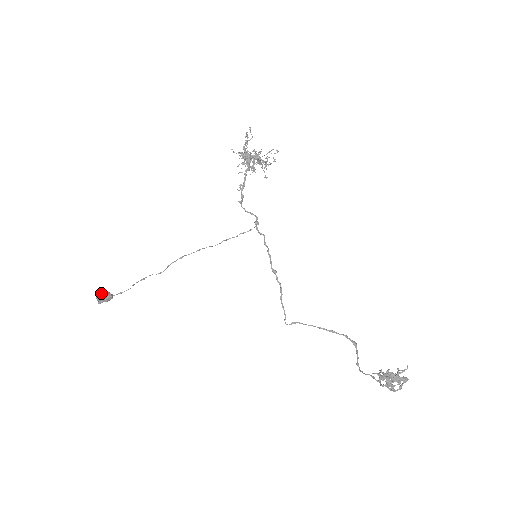
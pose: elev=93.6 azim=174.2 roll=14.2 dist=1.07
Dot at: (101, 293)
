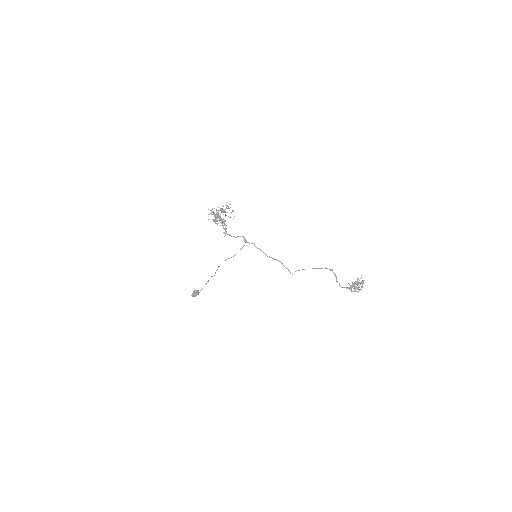
Dot at: (193, 294)
